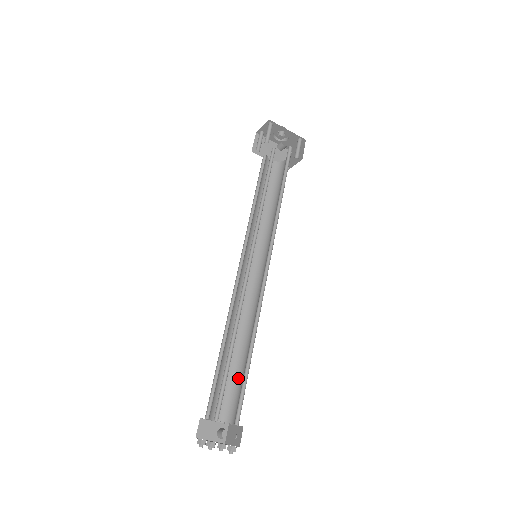
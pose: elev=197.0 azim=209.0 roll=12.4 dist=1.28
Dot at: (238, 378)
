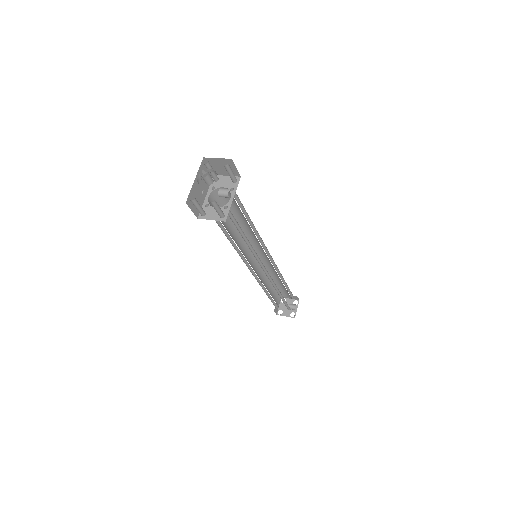
Dot at: (278, 287)
